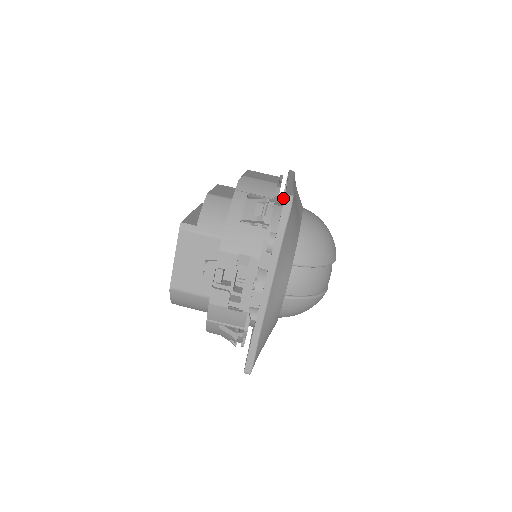
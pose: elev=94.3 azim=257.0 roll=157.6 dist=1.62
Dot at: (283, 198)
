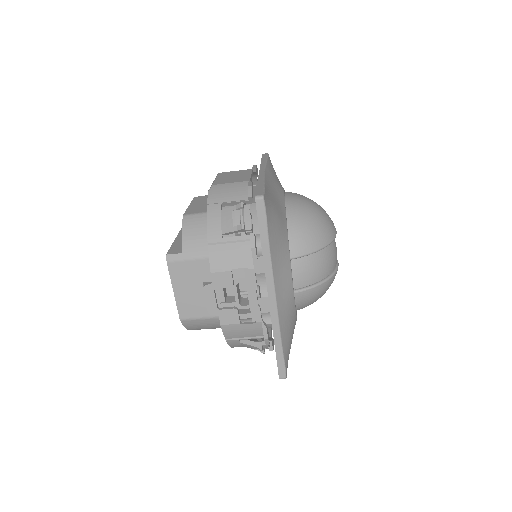
Dot at: occluded
